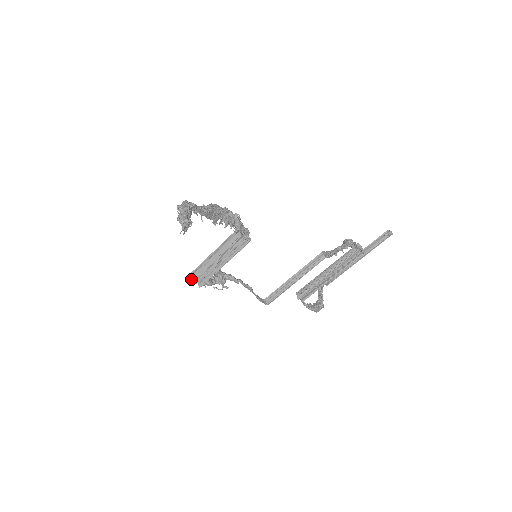
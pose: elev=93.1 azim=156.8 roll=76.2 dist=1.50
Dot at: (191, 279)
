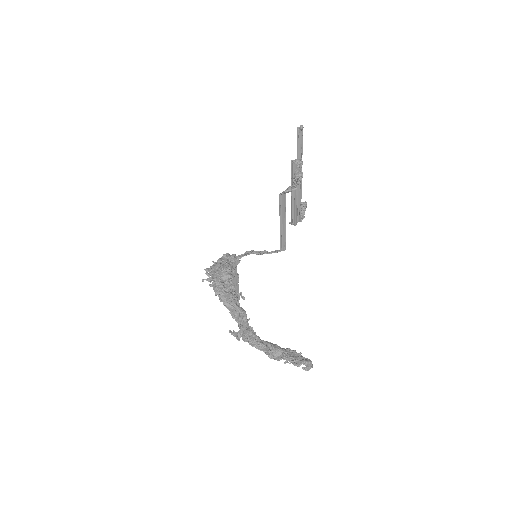
Dot at: occluded
